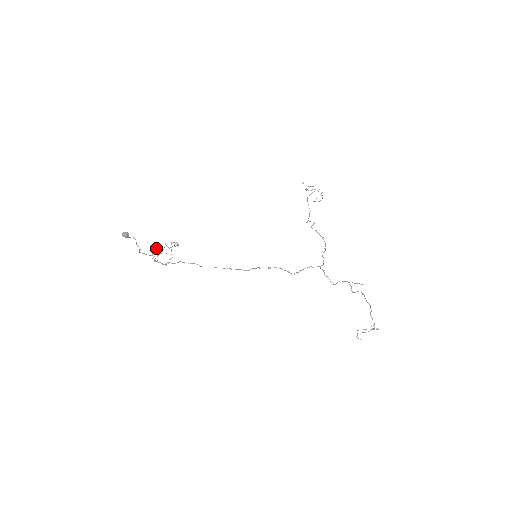
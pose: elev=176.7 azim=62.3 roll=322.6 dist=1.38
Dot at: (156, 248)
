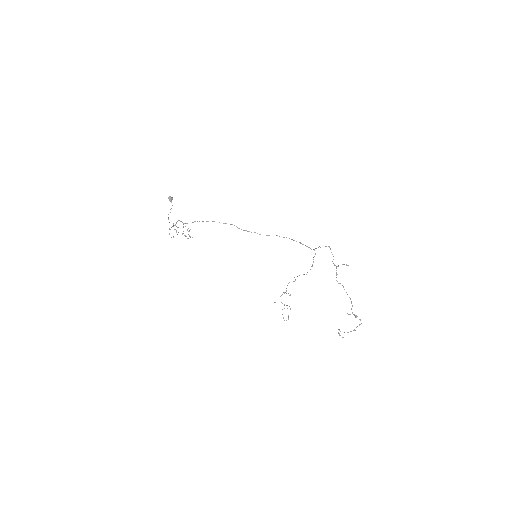
Dot at: occluded
